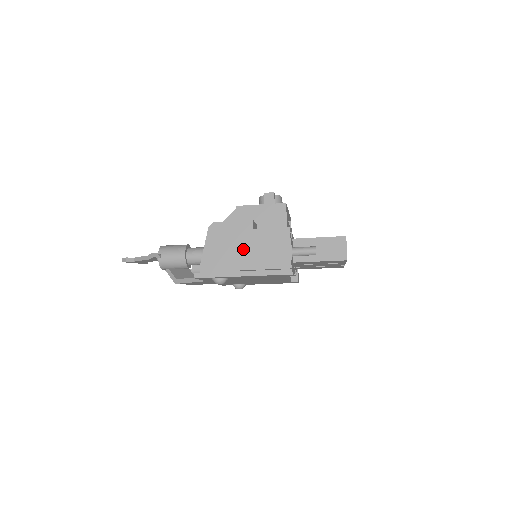
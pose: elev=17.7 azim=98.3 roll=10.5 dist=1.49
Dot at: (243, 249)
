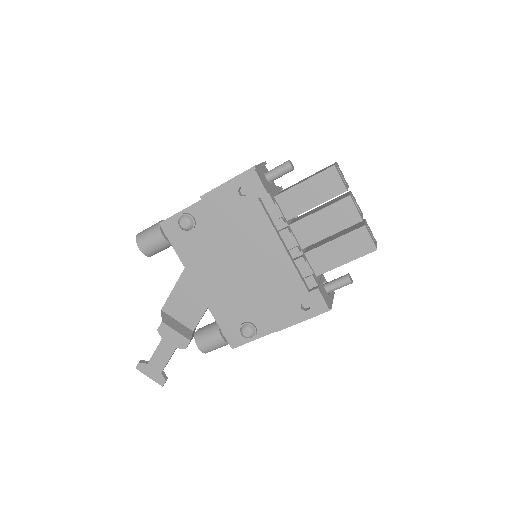
Dot at: occluded
